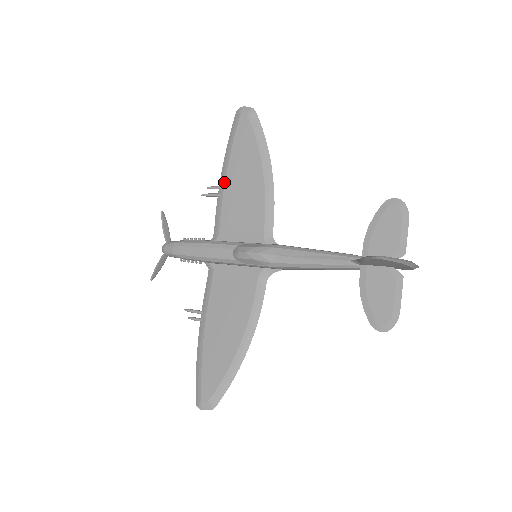
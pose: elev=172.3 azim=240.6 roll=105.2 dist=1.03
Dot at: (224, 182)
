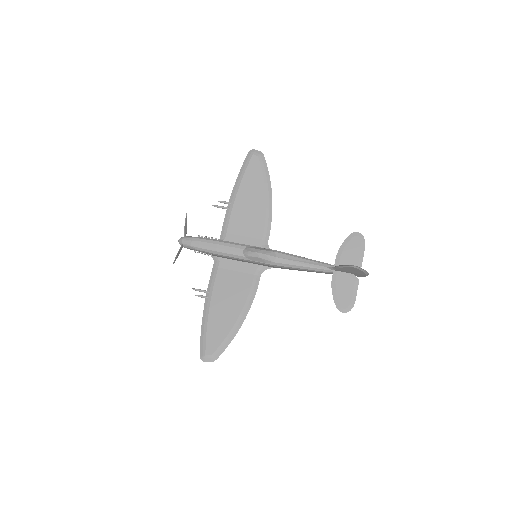
Dot at: (234, 200)
